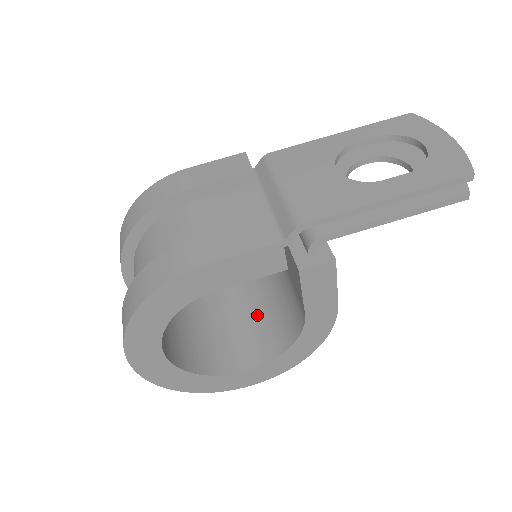
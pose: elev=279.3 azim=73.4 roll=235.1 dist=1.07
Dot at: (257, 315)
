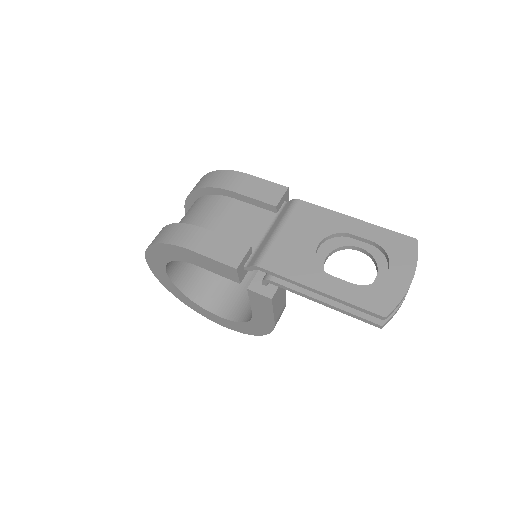
Dot at: occluded
